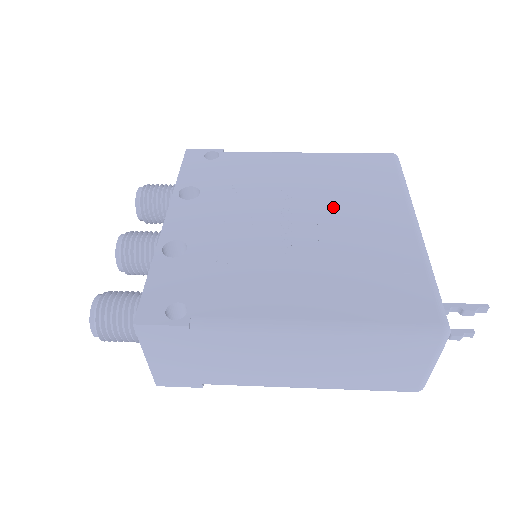
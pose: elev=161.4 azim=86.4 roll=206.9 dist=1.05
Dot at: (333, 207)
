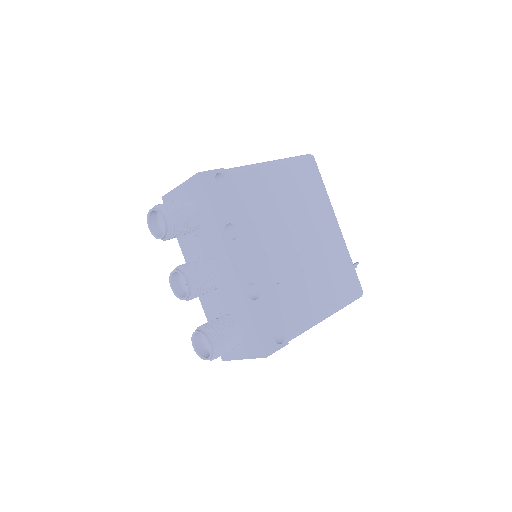
Dot at: (306, 222)
